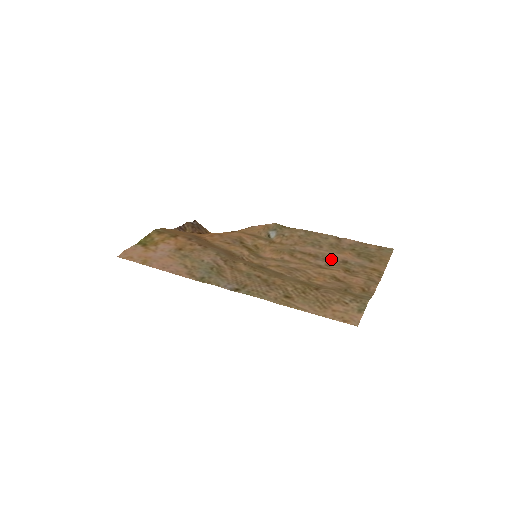
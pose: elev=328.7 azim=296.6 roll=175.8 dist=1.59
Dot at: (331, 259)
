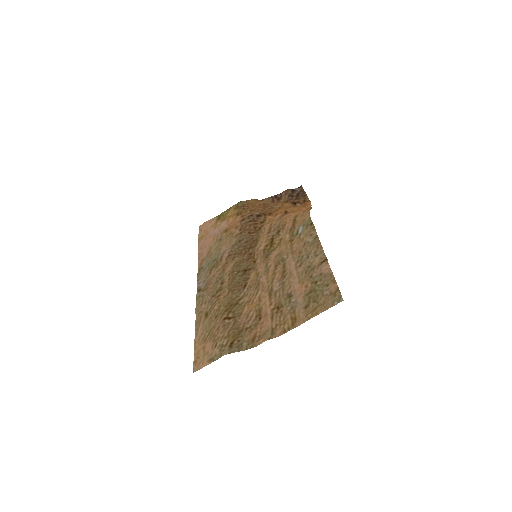
Dot at: (285, 286)
